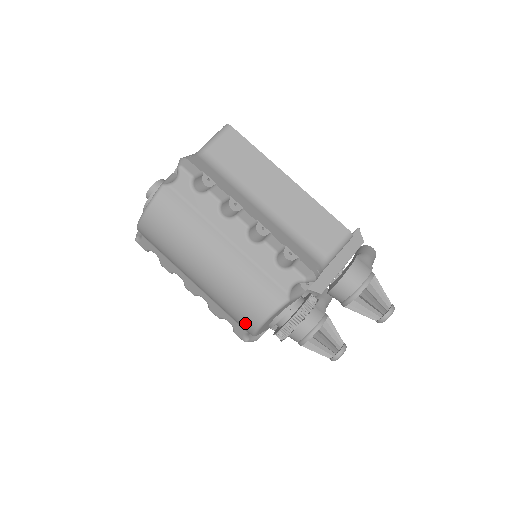
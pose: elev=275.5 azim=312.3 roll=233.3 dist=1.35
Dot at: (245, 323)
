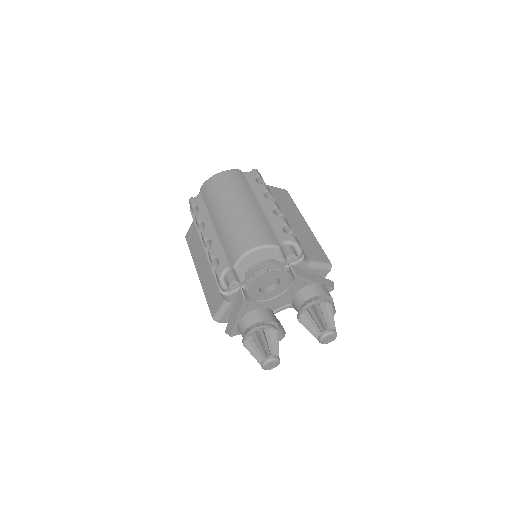
Dot at: (237, 250)
